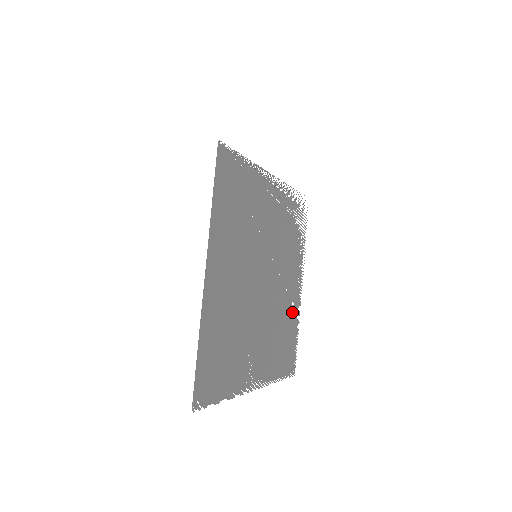
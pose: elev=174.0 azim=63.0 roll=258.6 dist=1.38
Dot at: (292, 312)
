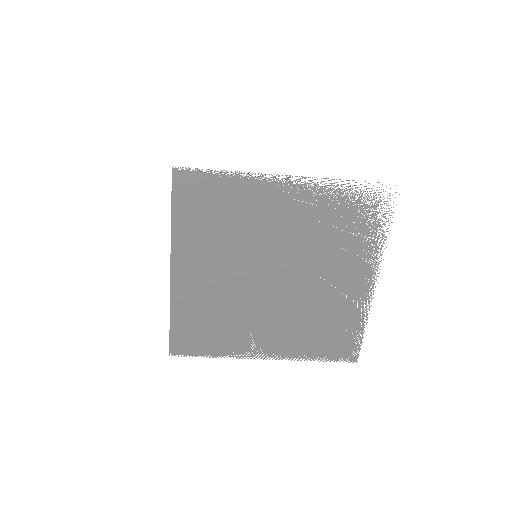
Dot at: (348, 306)
